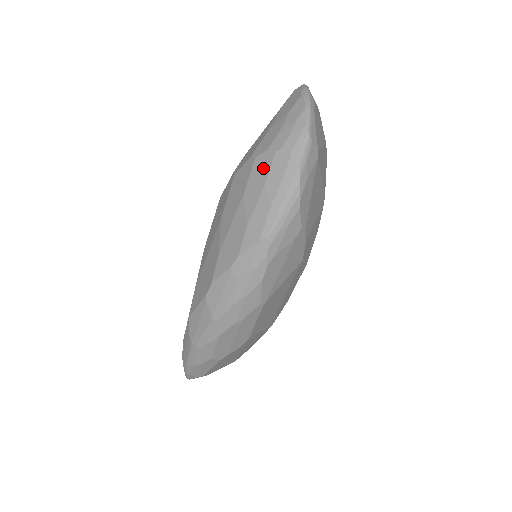
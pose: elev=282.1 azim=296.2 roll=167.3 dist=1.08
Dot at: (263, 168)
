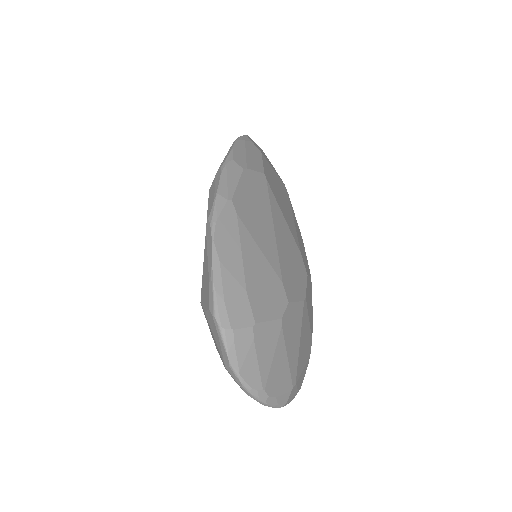
Dot at: occluded
